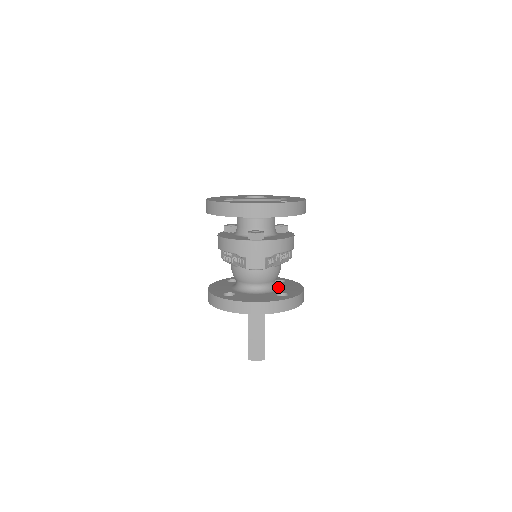
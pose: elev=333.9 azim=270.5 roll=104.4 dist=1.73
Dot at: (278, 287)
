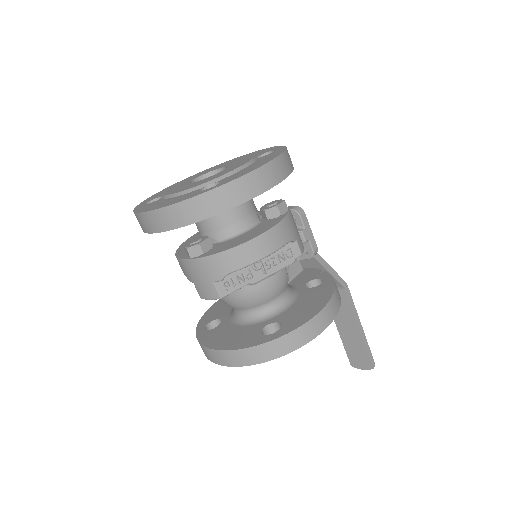
Dot at: (286, 306)
